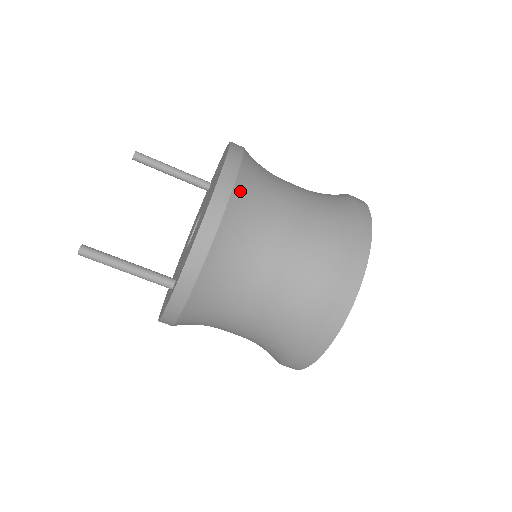
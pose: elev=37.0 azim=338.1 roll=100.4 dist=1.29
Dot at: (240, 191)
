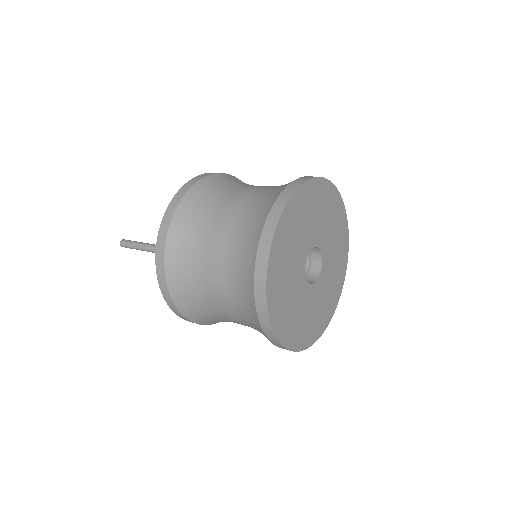
Dot at: (220, 177)
